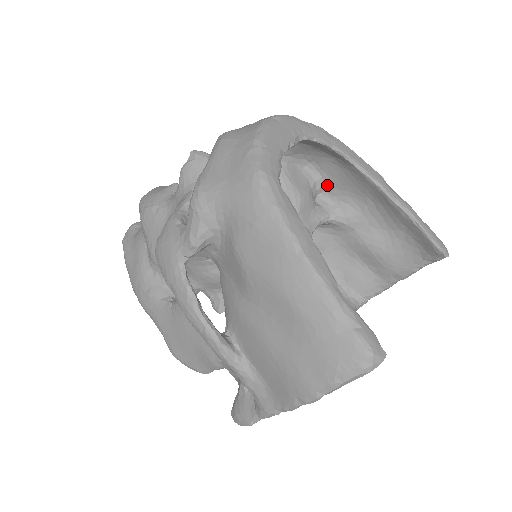
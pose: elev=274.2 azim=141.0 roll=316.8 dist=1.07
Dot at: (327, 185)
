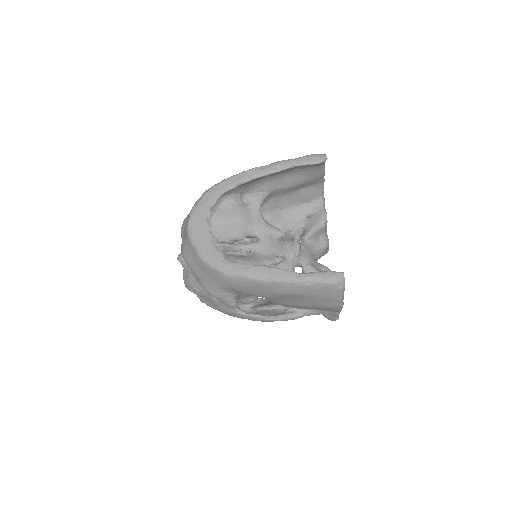
Dot at: (240, 193)
